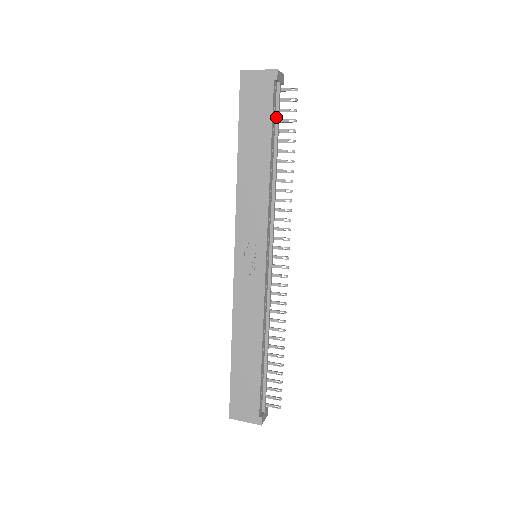
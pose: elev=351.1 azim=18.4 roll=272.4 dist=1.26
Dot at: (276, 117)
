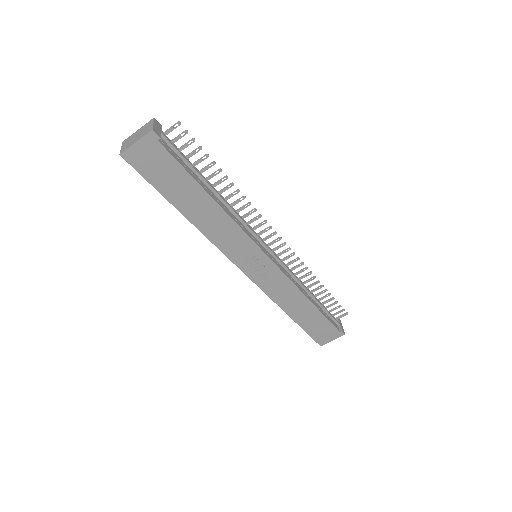
Dot at: (184, 161)
